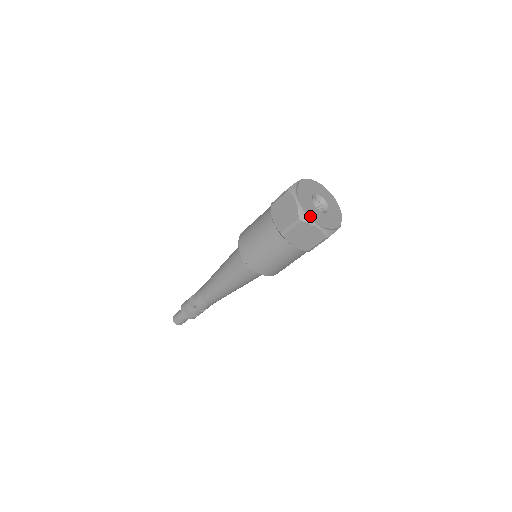
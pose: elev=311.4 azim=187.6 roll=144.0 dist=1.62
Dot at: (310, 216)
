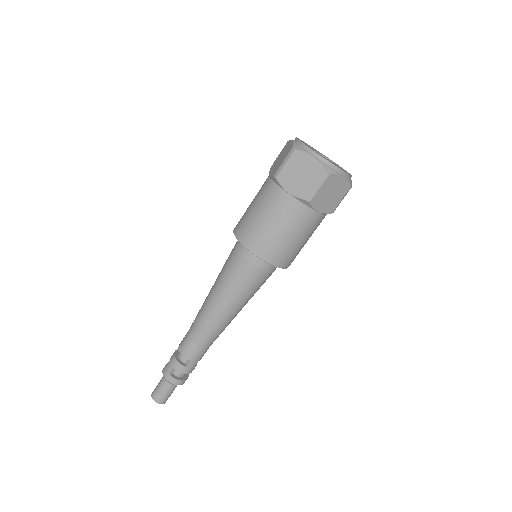
Dot at: (335, 165)
